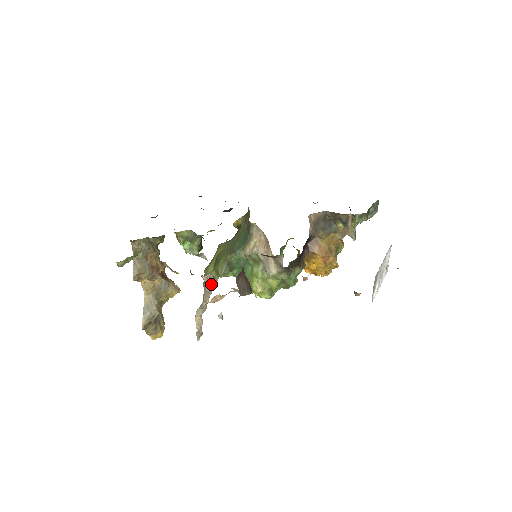
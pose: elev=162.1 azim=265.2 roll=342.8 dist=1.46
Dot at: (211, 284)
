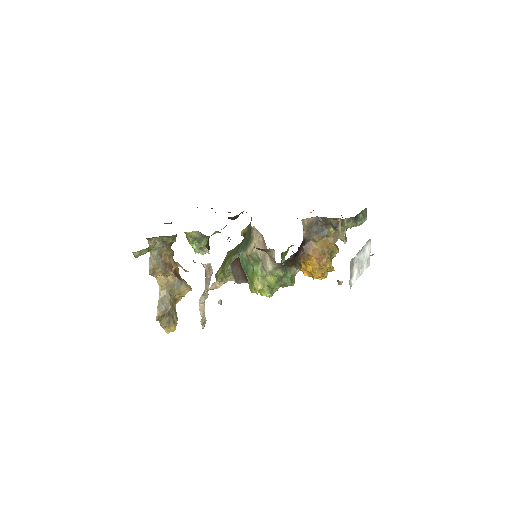
Dot at: (211, 271)
